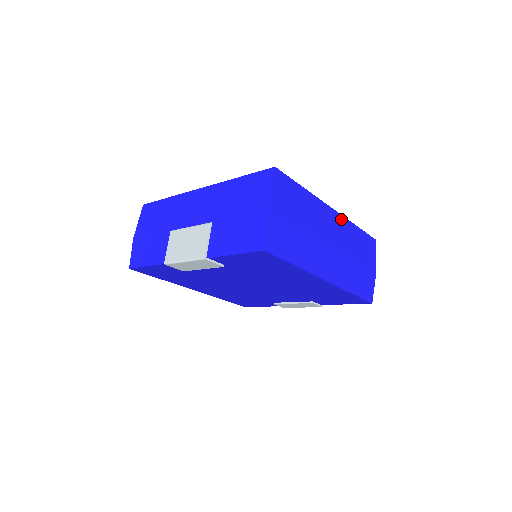
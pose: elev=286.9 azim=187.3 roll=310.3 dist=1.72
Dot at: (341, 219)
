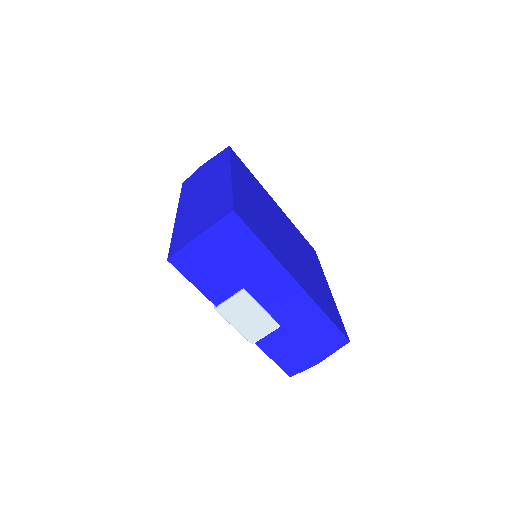
Dot at: occluded
